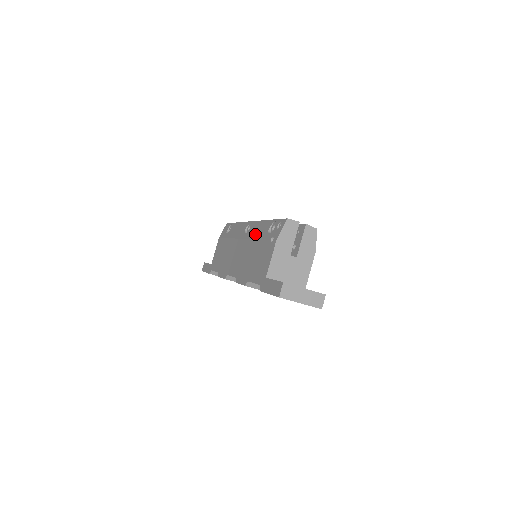
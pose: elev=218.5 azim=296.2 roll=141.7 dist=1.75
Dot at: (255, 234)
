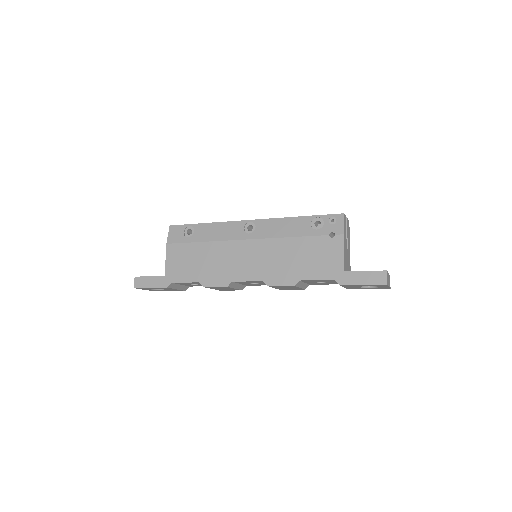
Dot at: (281, 232)
